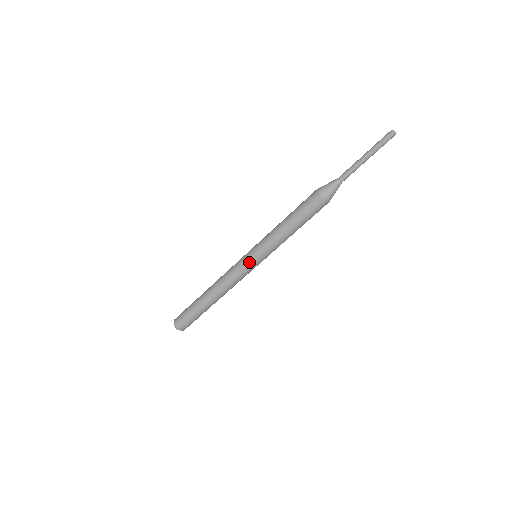
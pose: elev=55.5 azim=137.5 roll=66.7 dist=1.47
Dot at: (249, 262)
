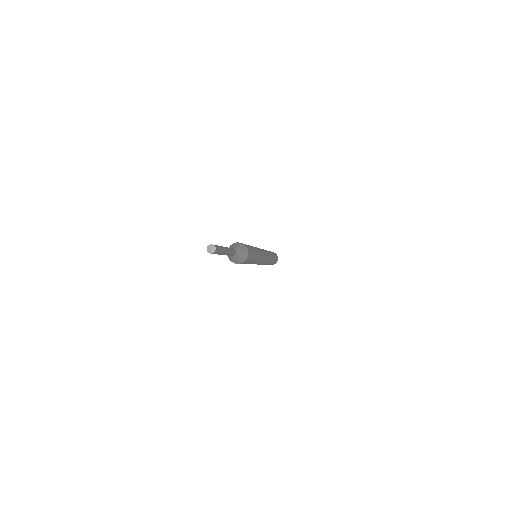
Dot at: occluded
